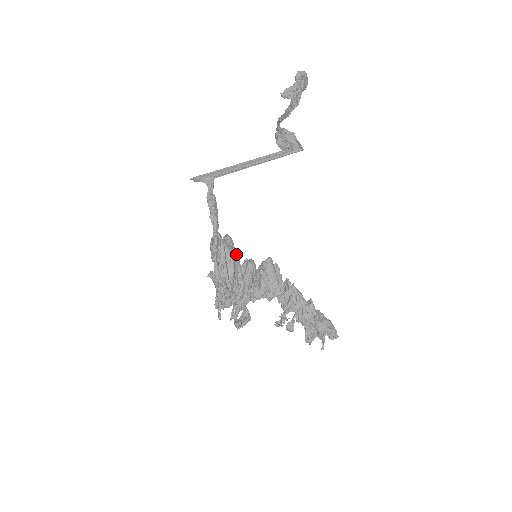
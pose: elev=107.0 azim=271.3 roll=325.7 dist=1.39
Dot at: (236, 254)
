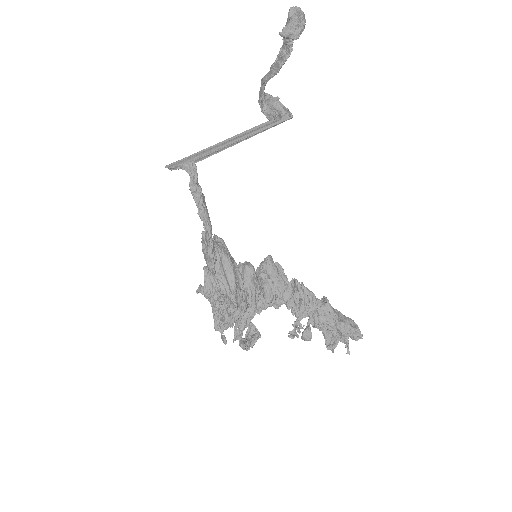
Dot at: (232, 258)
